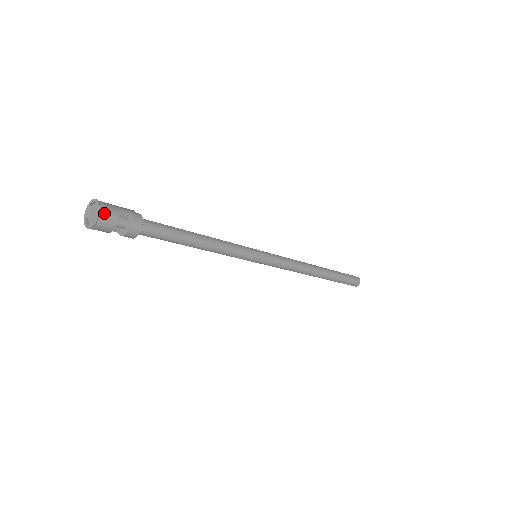
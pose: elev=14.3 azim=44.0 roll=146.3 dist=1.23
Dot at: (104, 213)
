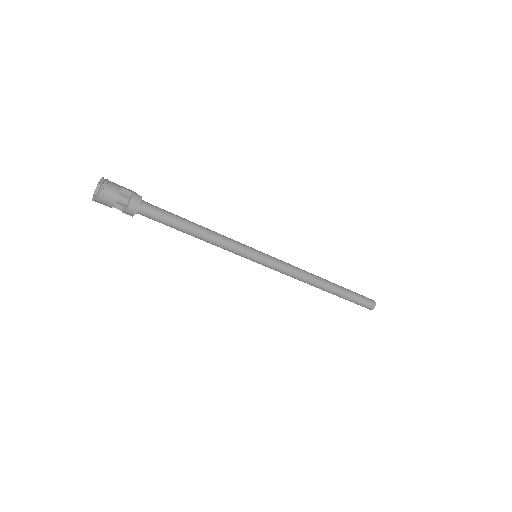
Dot at: (107, 187)
